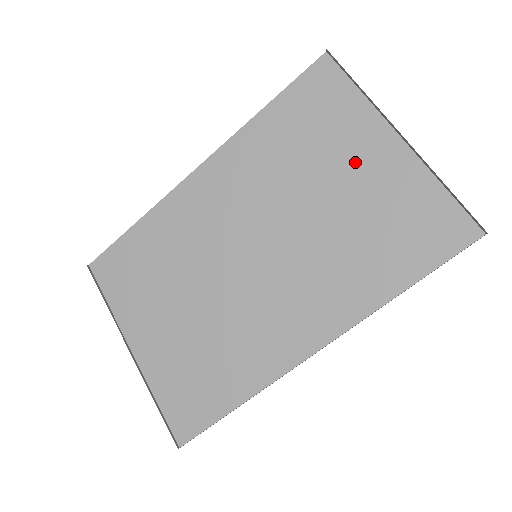
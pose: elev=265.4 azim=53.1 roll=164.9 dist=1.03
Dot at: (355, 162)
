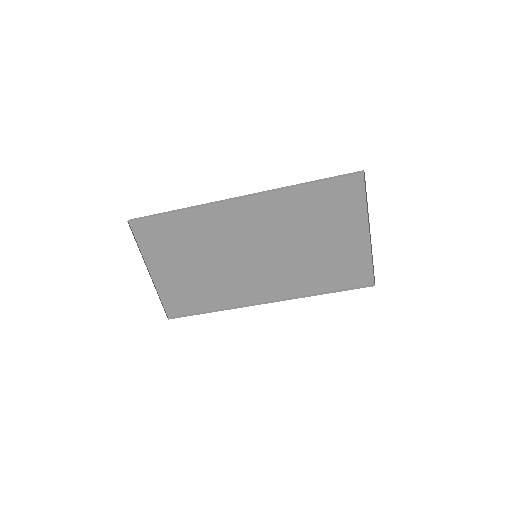
Dot at: (339, 234)
